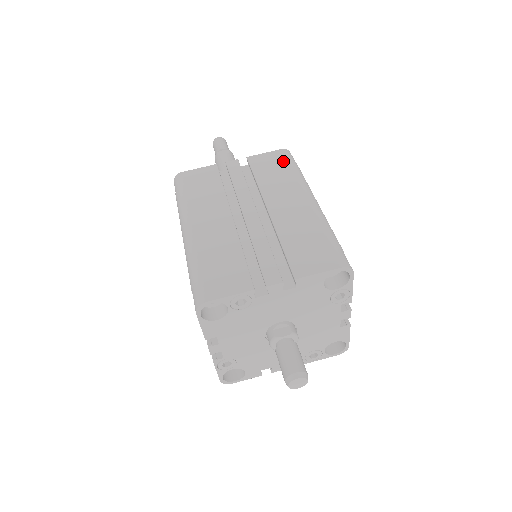
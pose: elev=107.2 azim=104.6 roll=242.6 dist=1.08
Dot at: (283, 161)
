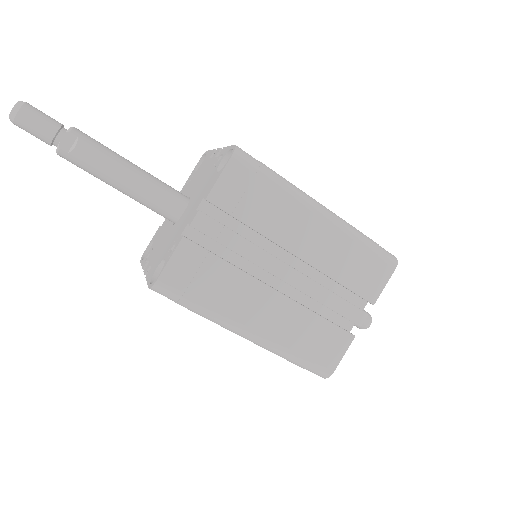
Dot at: (254, 178)
